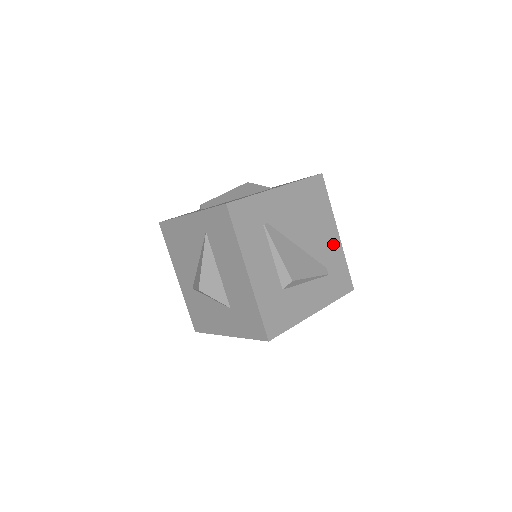
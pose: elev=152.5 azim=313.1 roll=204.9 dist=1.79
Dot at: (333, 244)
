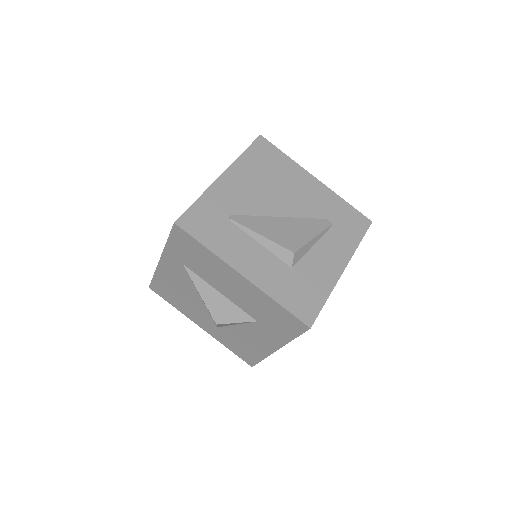
Dot at: (318, 192)
